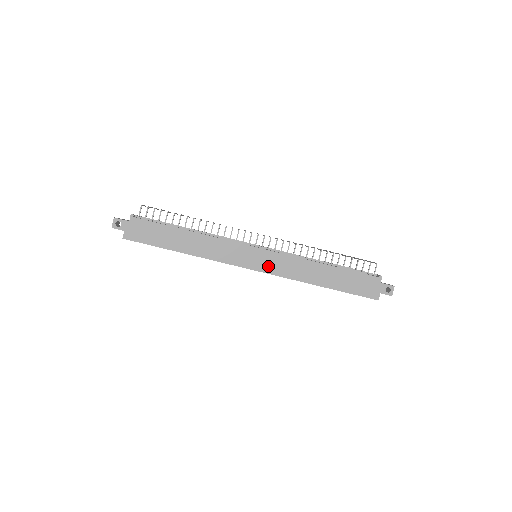
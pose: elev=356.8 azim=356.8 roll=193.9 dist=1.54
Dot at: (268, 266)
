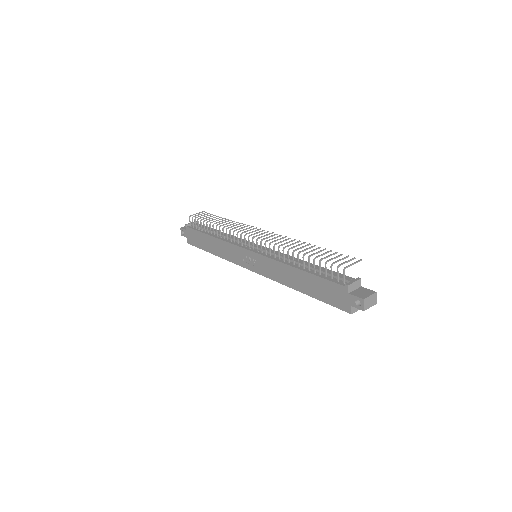
Dot at: (259, 268)
